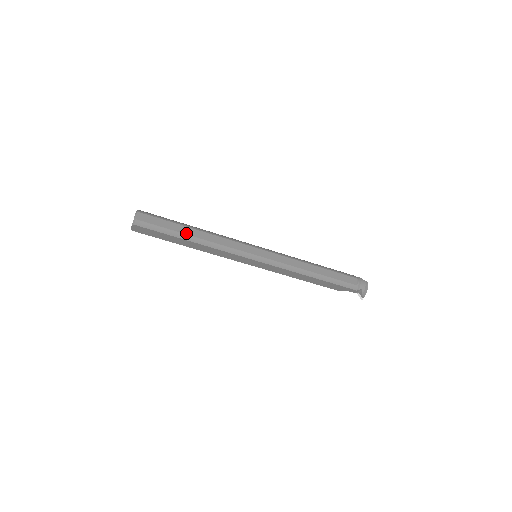
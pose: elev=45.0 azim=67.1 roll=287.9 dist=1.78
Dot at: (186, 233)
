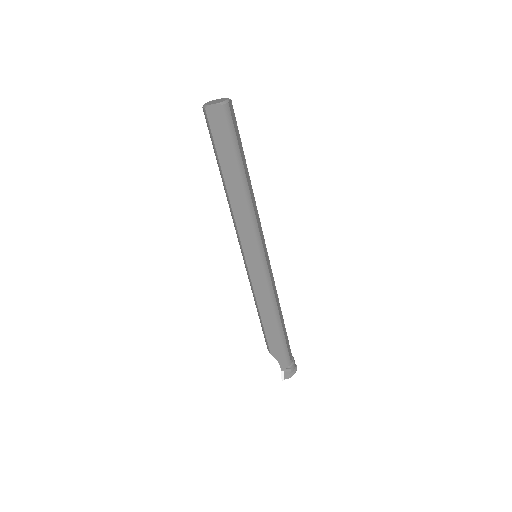
Dot at: (245, 169)
